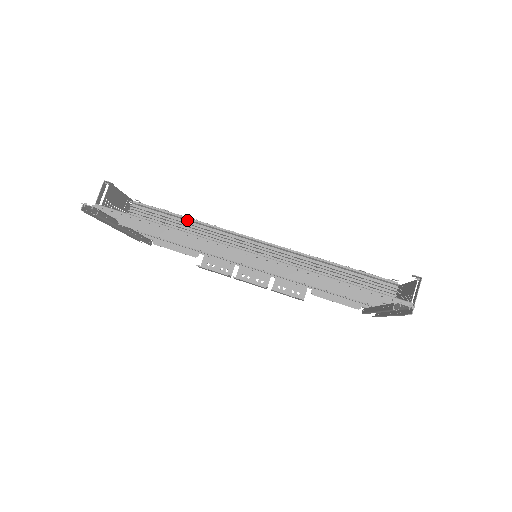
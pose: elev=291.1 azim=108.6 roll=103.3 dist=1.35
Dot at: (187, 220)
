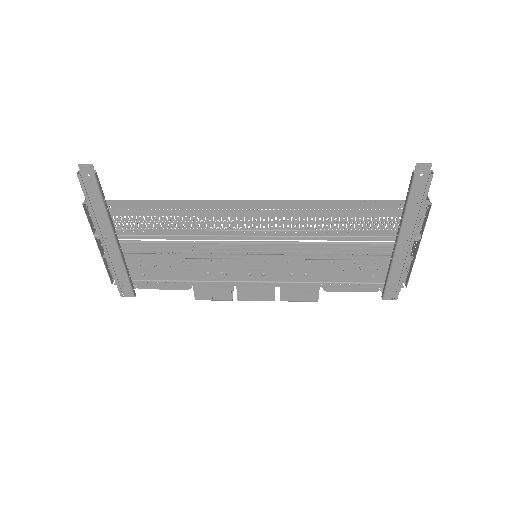
Dot at: (176, 244)
